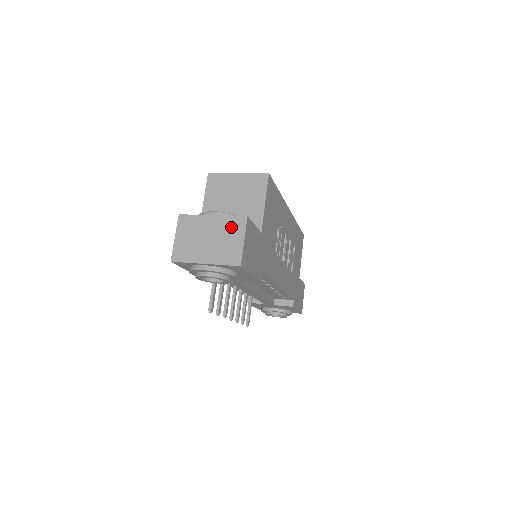
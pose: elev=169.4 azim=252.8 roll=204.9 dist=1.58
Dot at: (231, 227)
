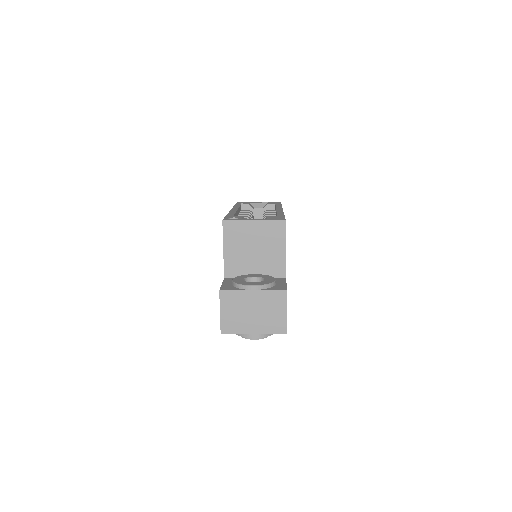
Dot at: (273, 301)
